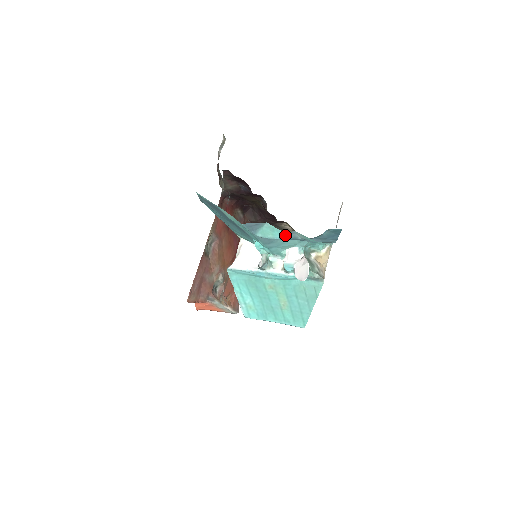
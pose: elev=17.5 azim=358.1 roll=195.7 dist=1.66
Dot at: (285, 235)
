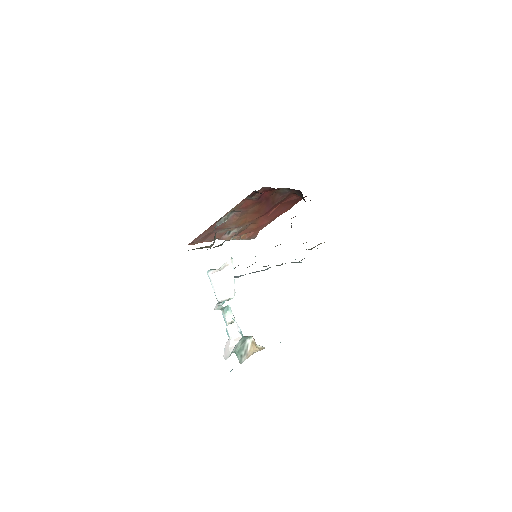
Dot at: occluded
